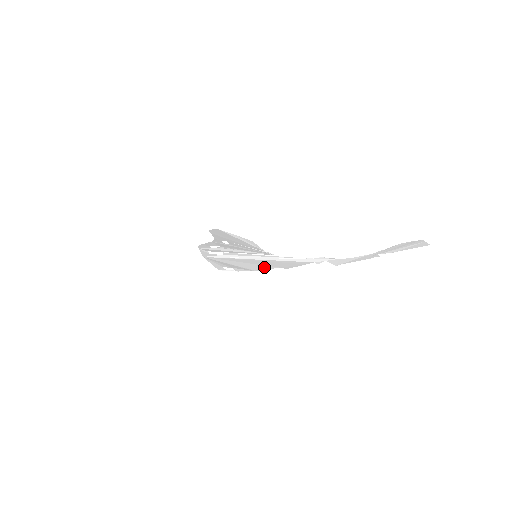
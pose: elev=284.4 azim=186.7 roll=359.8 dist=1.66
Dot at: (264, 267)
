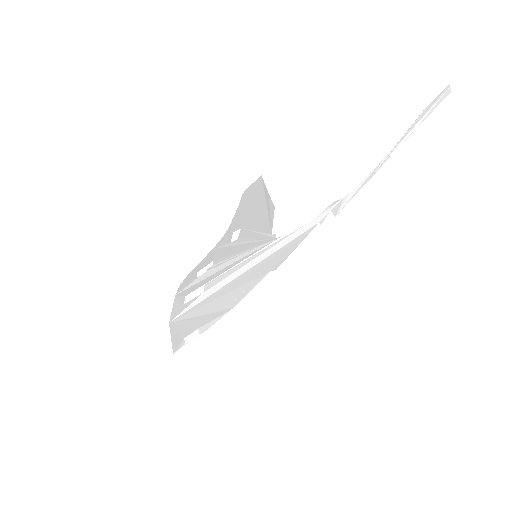
Dot at: (250, 286)
